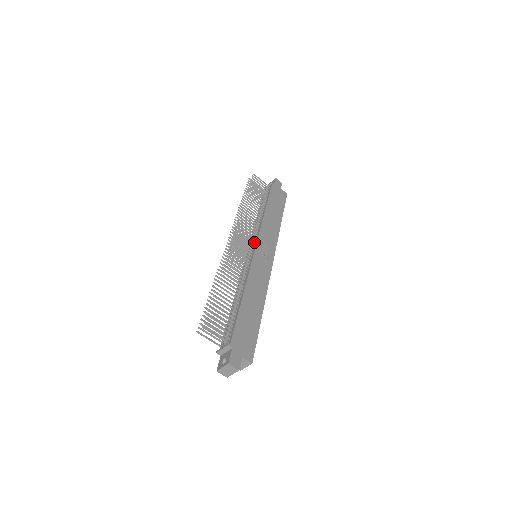
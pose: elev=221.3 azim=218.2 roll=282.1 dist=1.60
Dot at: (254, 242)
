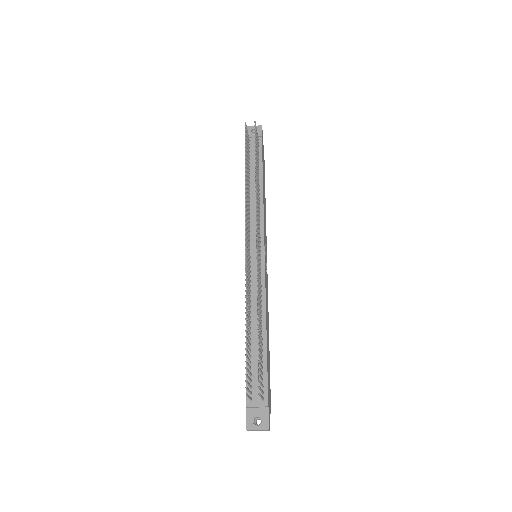
Dot at: occluded
